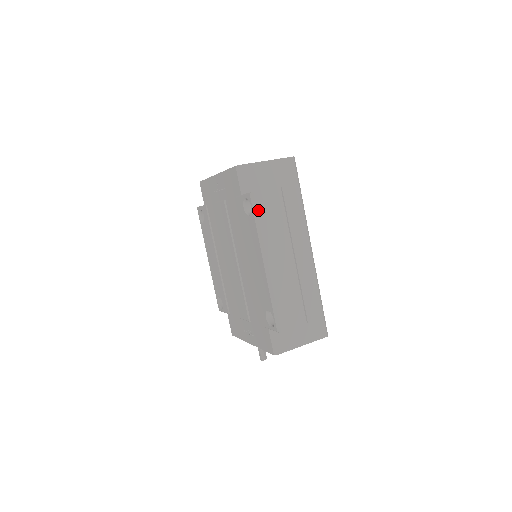
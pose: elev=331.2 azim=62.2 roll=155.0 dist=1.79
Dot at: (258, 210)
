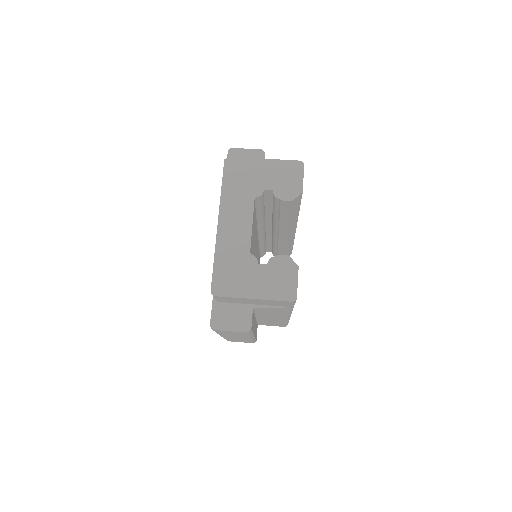
Dot at: occluded
